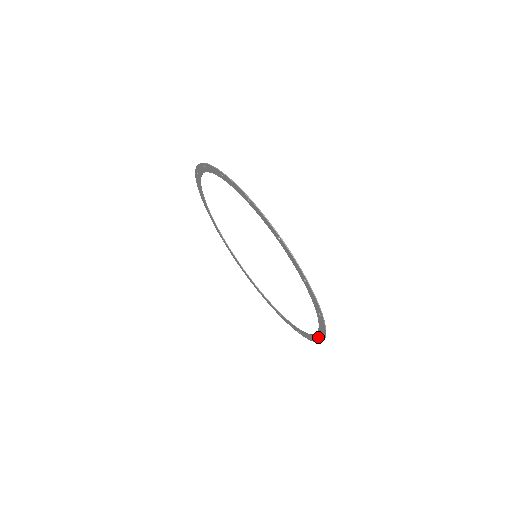
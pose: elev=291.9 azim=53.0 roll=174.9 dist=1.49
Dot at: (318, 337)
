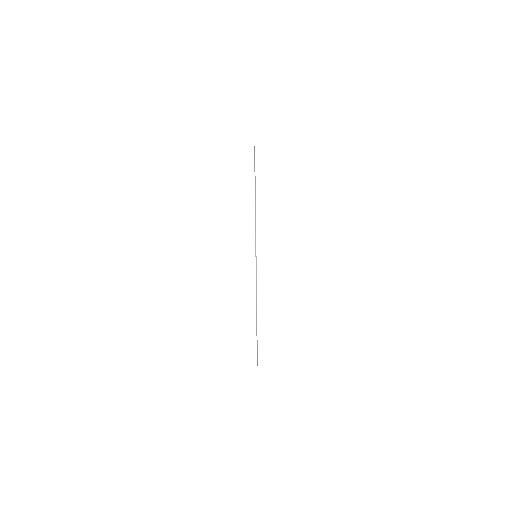
Dot at: occluded
